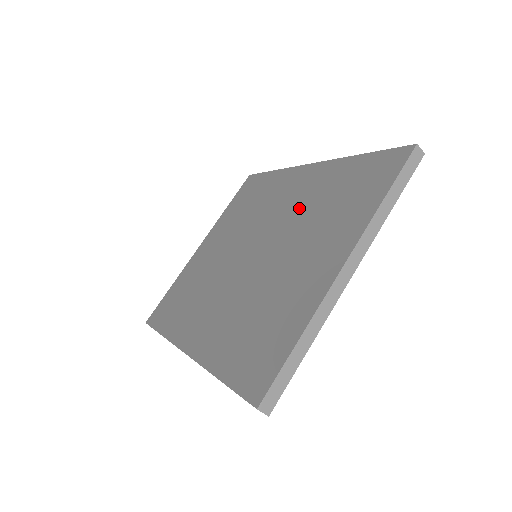
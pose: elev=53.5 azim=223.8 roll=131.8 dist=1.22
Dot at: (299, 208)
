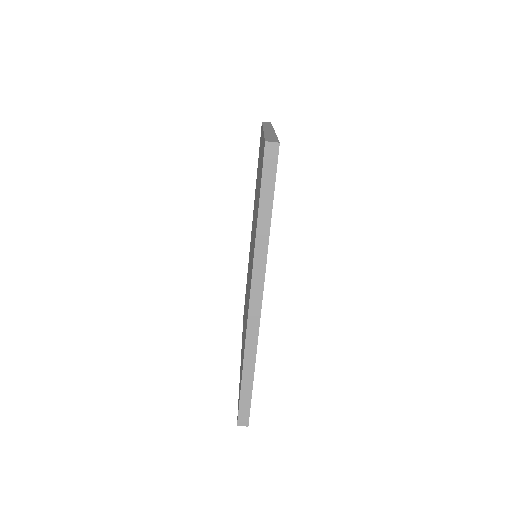
Dot at: occluded
